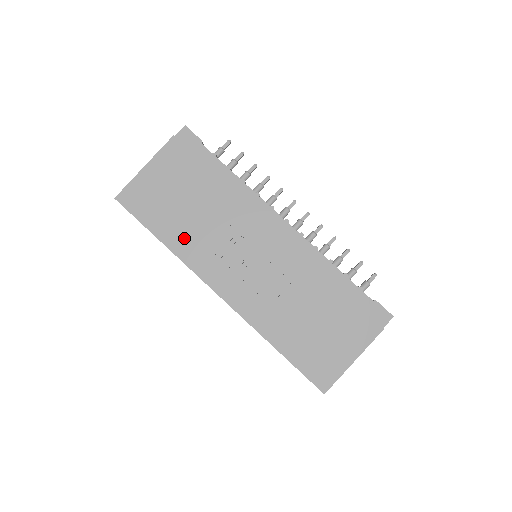
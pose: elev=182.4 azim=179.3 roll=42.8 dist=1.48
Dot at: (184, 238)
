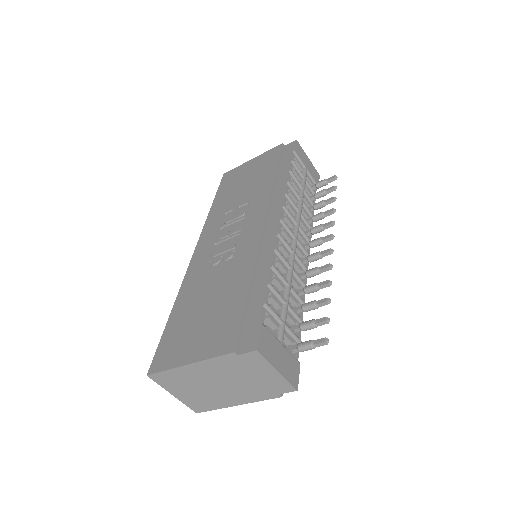
Dot at: (222, 207)
